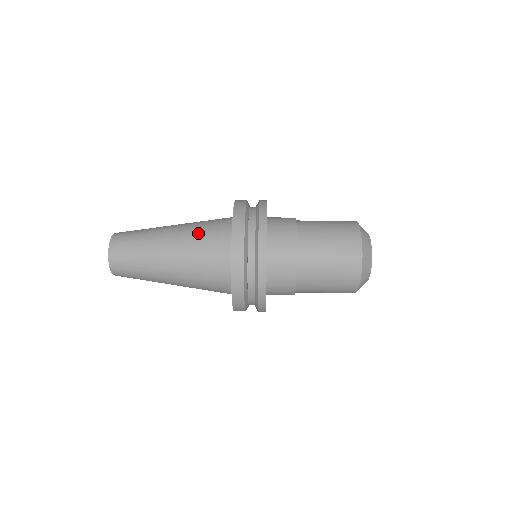
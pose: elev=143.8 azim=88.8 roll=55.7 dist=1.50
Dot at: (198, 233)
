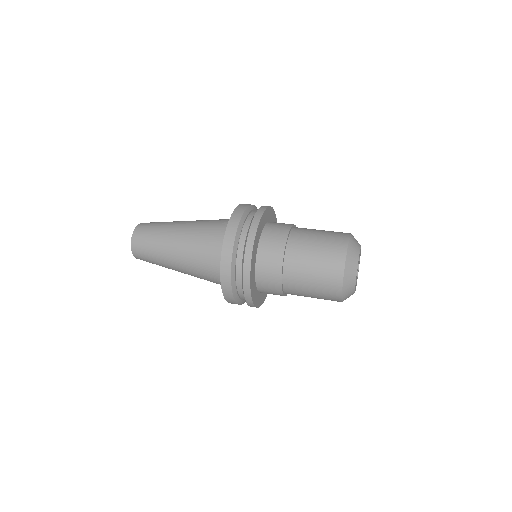
Dot at: (203, 231)
